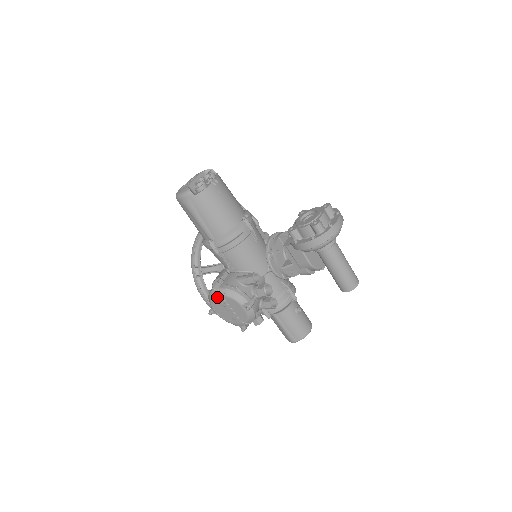
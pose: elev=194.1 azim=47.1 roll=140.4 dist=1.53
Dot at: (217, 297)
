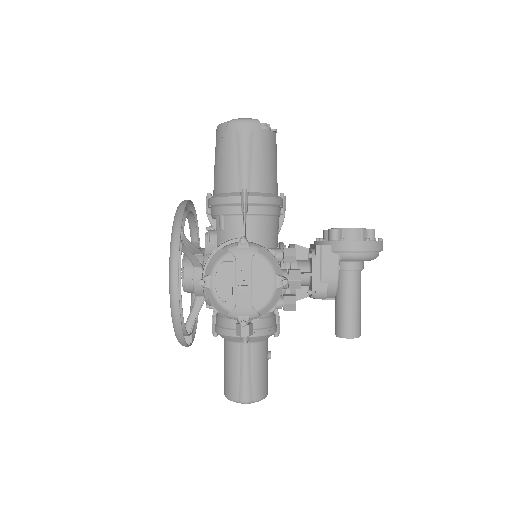
Dot at: (241, 253)
